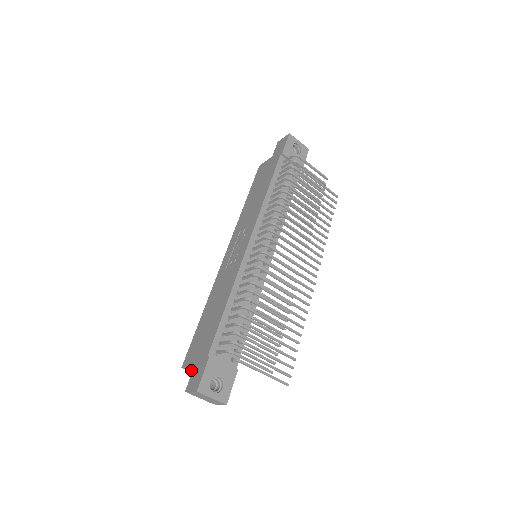
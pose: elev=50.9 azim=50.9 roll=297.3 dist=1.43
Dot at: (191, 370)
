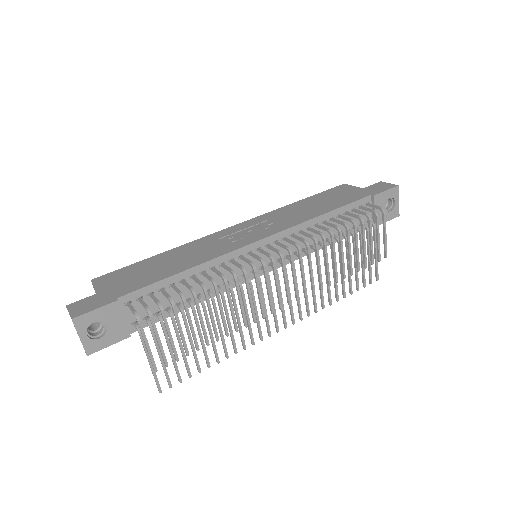
Dot at: occluded
